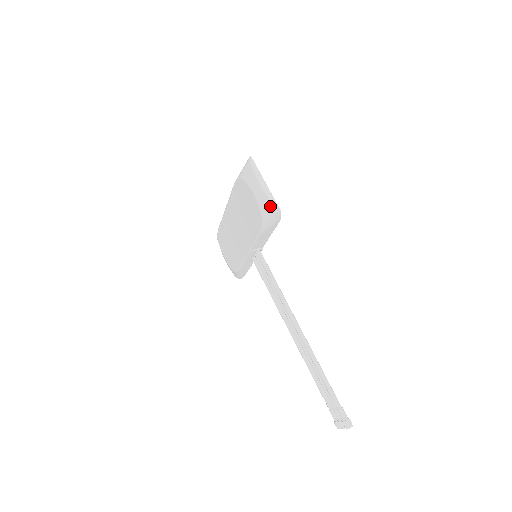
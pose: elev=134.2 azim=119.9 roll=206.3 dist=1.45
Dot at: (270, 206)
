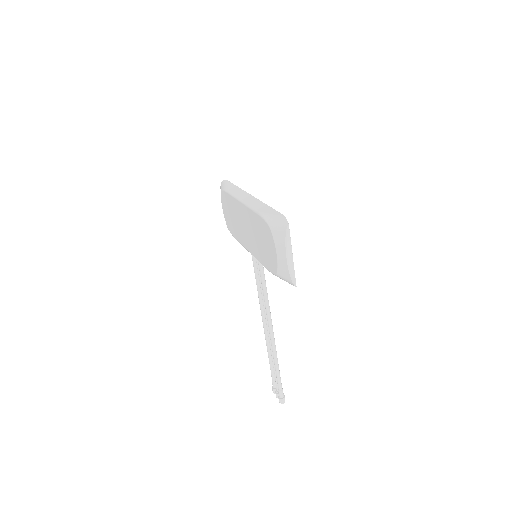
Dot at: (288, 278)
